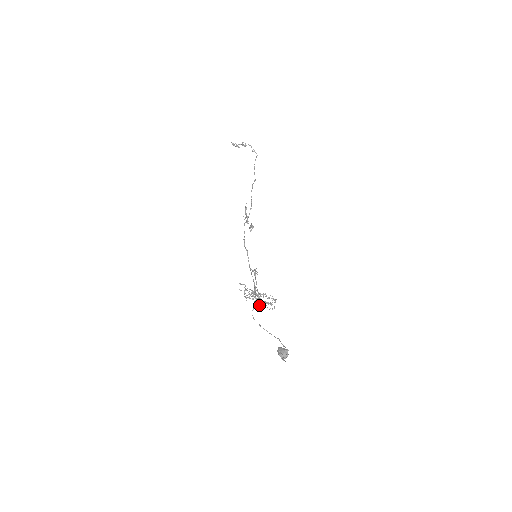
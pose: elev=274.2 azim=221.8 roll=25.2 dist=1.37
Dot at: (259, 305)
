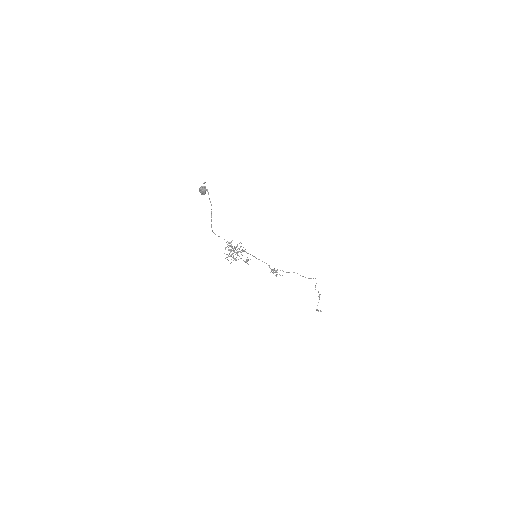
Dot at: (230, 256)
